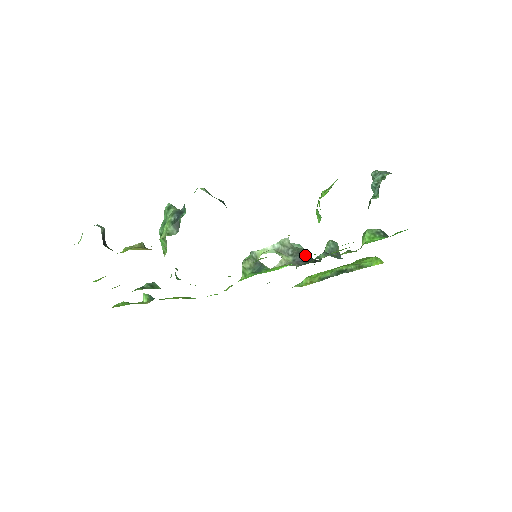
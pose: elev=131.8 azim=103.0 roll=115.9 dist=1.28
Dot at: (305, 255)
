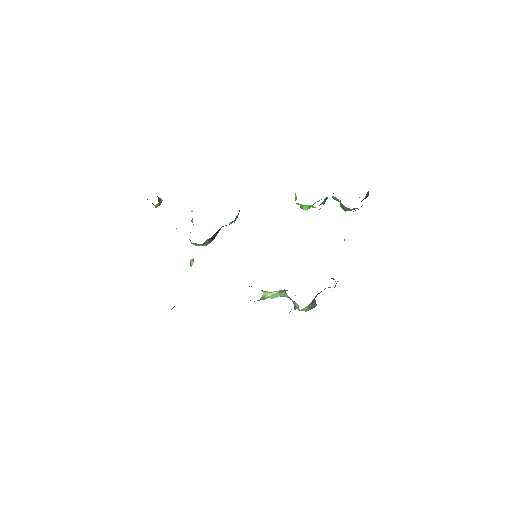
Dot at: occluded
